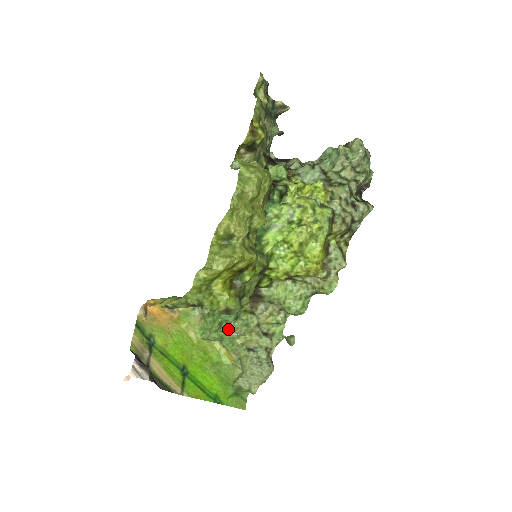
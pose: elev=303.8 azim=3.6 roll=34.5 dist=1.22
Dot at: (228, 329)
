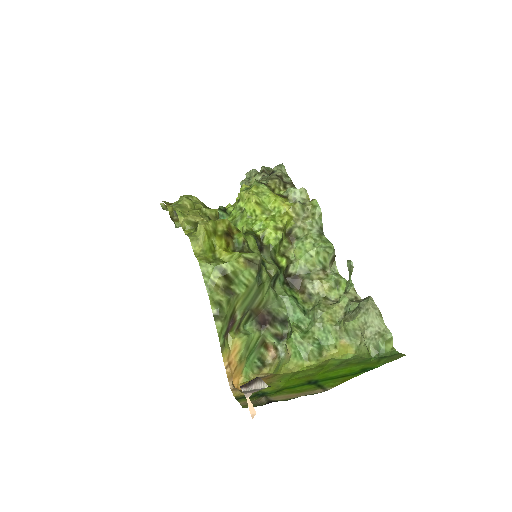
Dot at: (309, 326)
